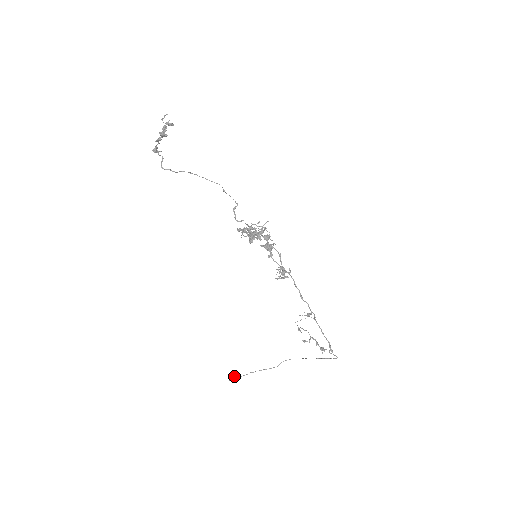
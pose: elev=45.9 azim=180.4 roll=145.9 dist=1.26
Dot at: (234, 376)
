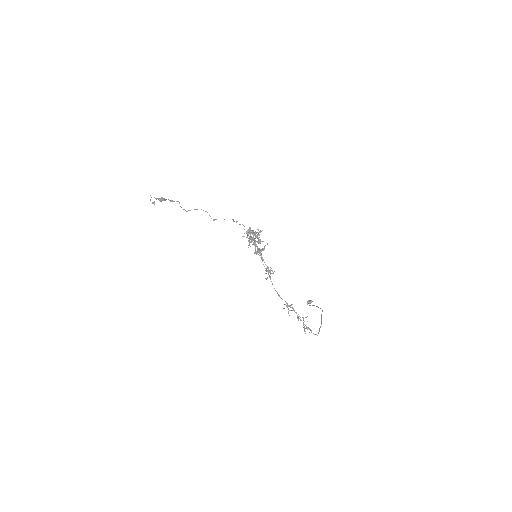
Dot at: (308, 302)
